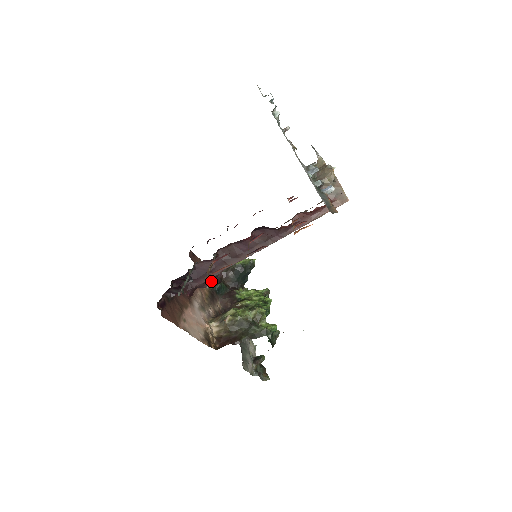
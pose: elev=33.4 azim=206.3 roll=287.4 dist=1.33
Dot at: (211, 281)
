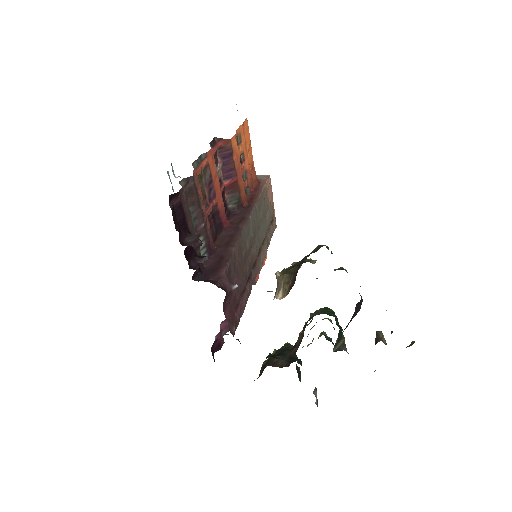
Dot at: occluded
